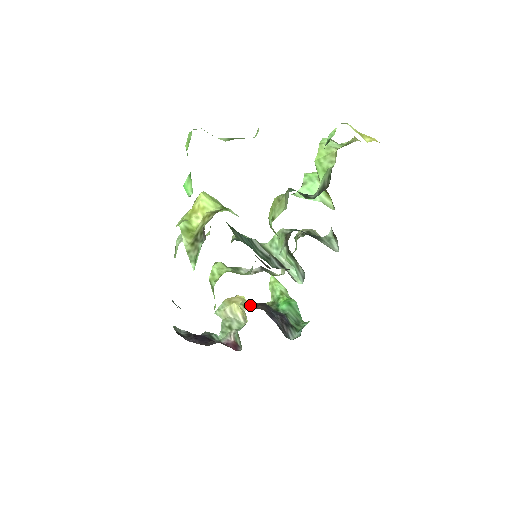
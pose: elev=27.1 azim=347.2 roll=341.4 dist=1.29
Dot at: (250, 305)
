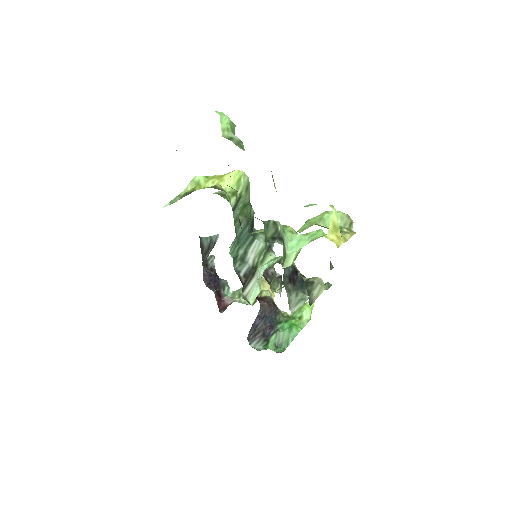
Dot at: (265, 297)
